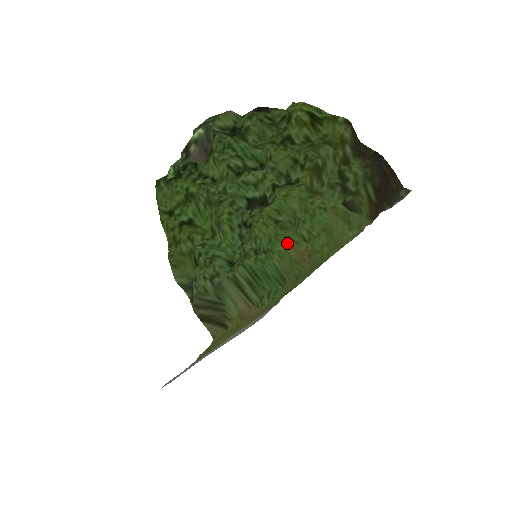
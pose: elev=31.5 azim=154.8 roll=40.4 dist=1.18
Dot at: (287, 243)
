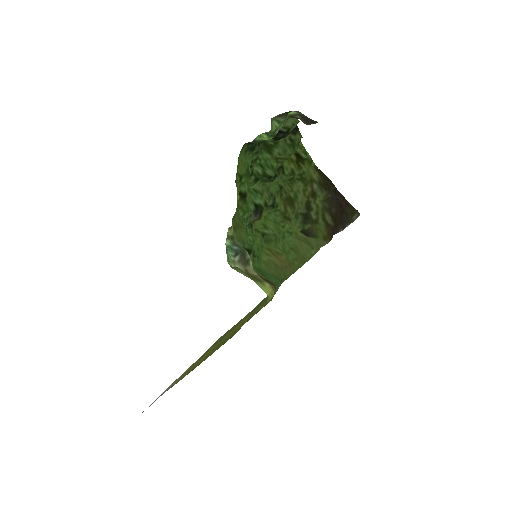
Dot at: (270, 254)
